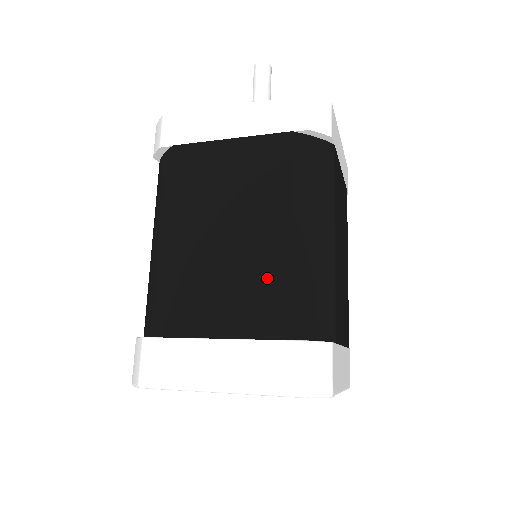
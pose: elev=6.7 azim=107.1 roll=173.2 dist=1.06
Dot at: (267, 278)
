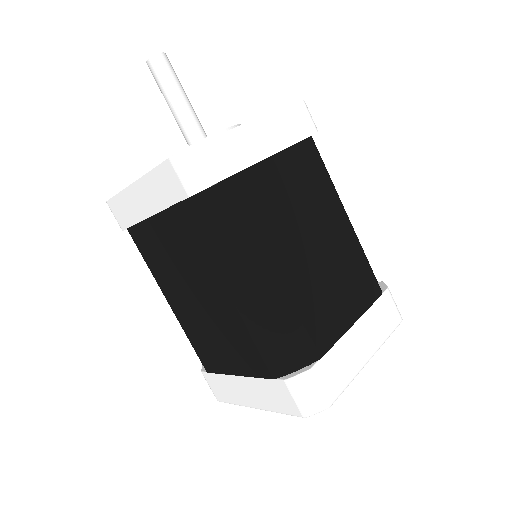
Dot at: (237, 334)
